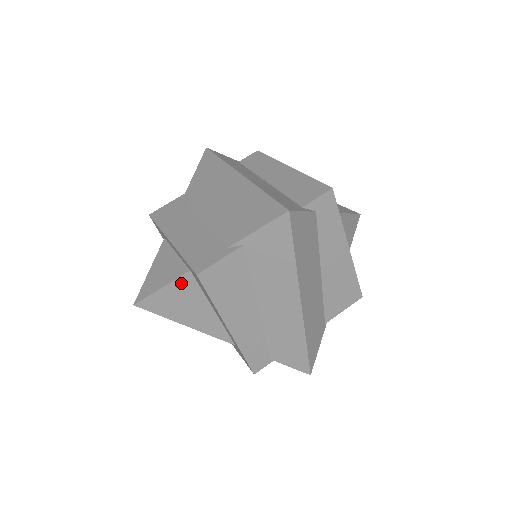
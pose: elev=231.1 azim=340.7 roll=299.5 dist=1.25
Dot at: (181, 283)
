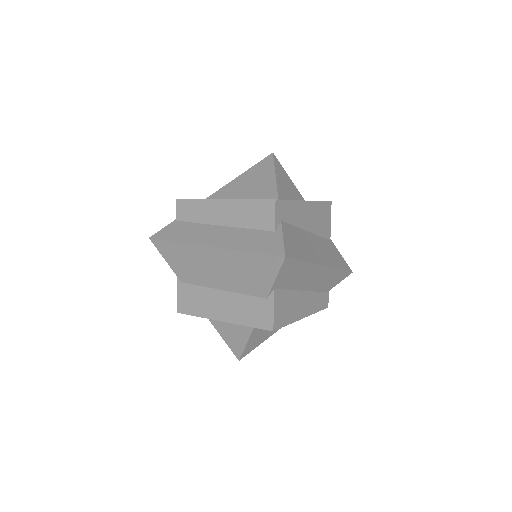
Dot at: (255, 331)
